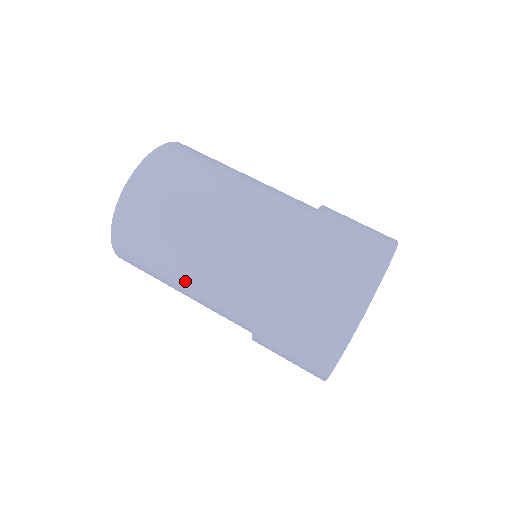
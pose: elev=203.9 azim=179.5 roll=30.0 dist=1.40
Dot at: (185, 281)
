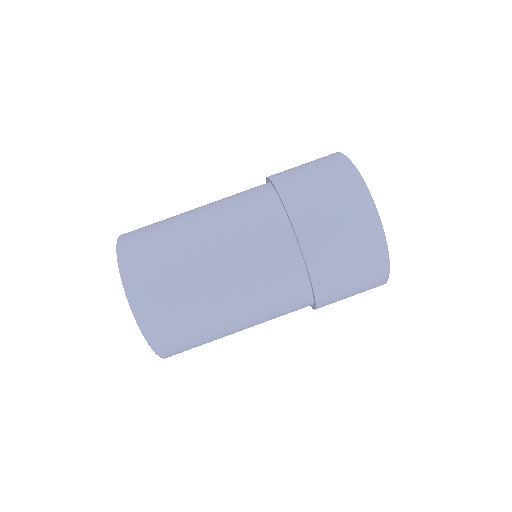
Dot at: (232, 306)
